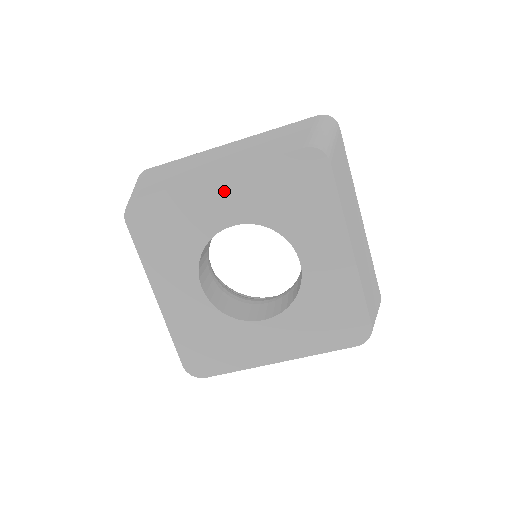
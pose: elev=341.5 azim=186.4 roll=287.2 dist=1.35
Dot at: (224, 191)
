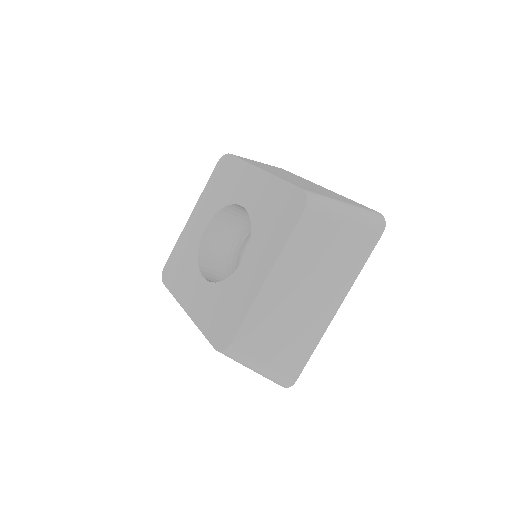
Dot at: (196, 218)
